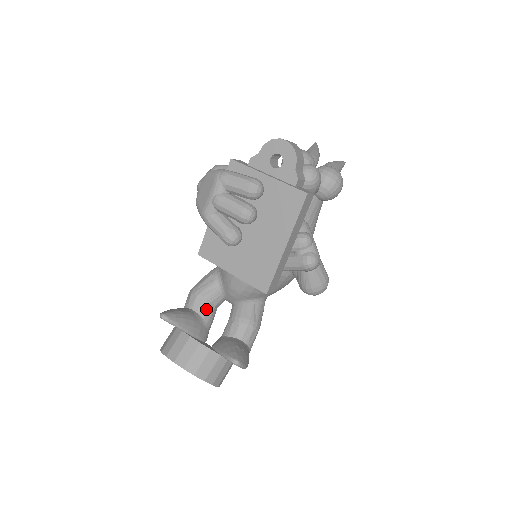
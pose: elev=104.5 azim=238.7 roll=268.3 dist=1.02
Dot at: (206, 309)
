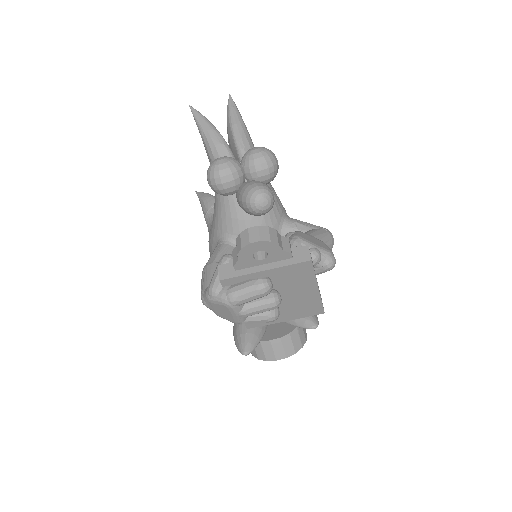
Dot at: occluded
